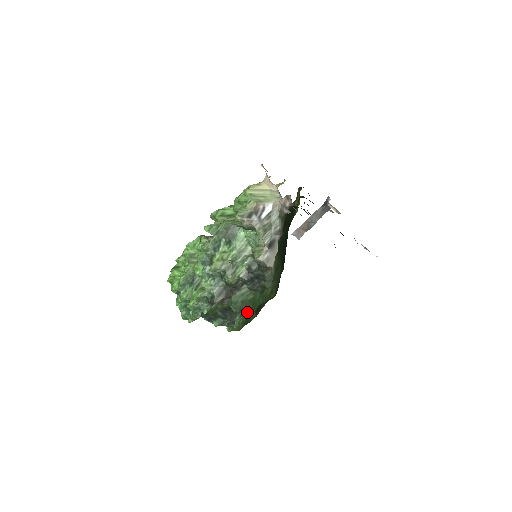
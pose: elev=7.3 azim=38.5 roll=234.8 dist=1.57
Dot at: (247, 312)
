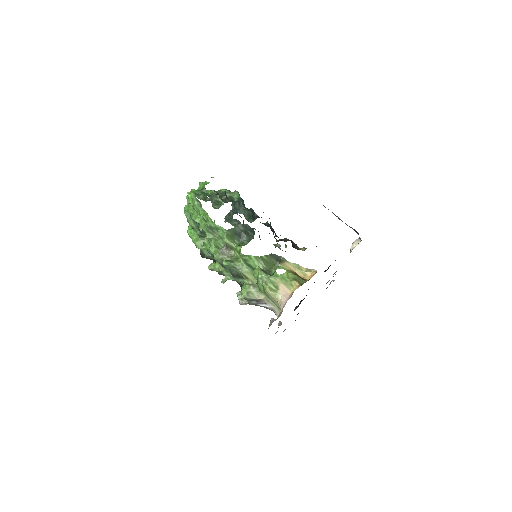
Dot at: occluded
